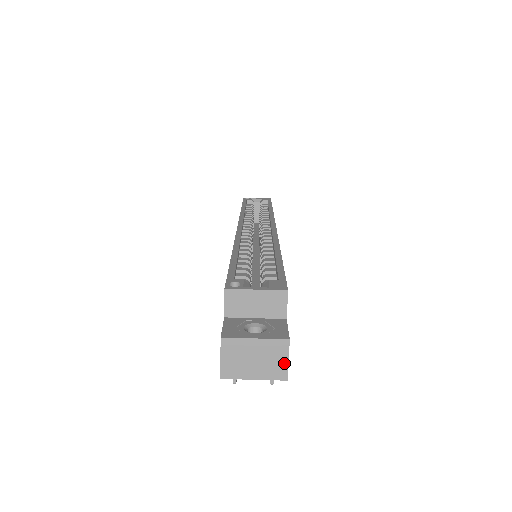
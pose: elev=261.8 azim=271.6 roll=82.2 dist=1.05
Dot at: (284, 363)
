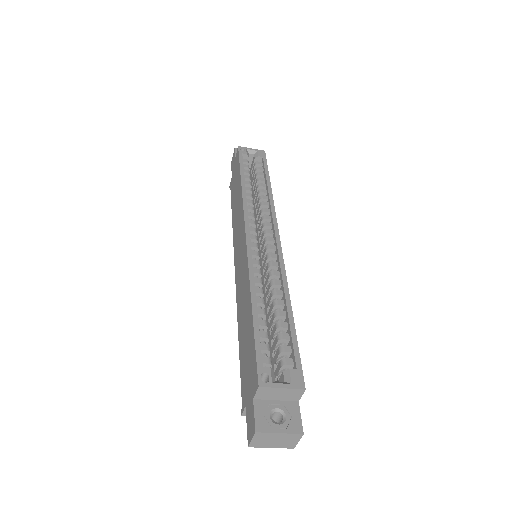
Dot at: (295, 442)
